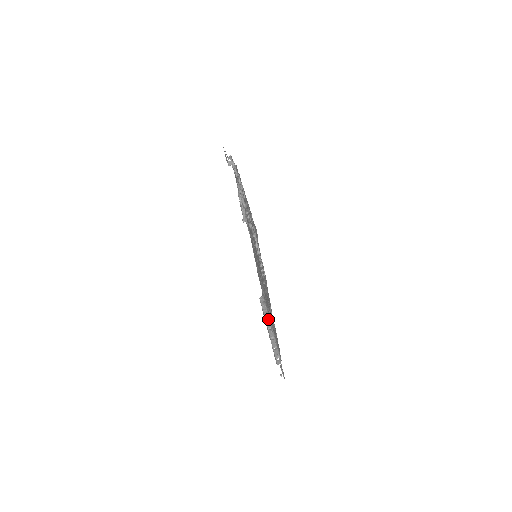
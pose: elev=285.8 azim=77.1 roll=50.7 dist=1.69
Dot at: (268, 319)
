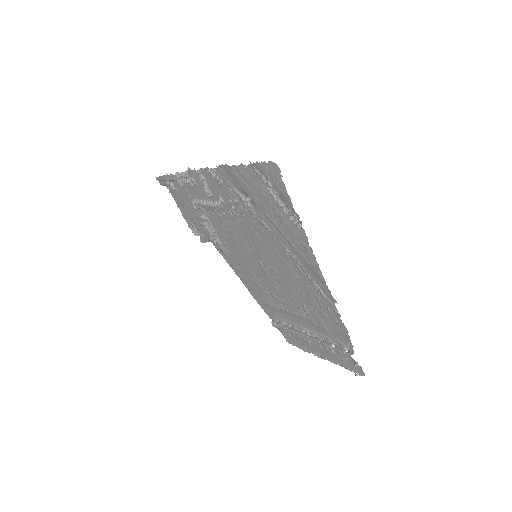
Dot at: (300, 330)
